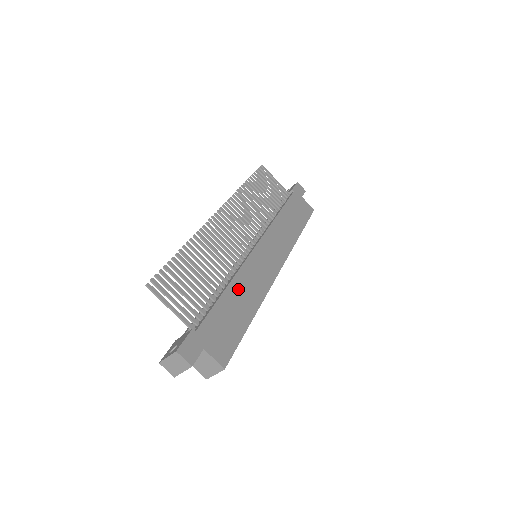
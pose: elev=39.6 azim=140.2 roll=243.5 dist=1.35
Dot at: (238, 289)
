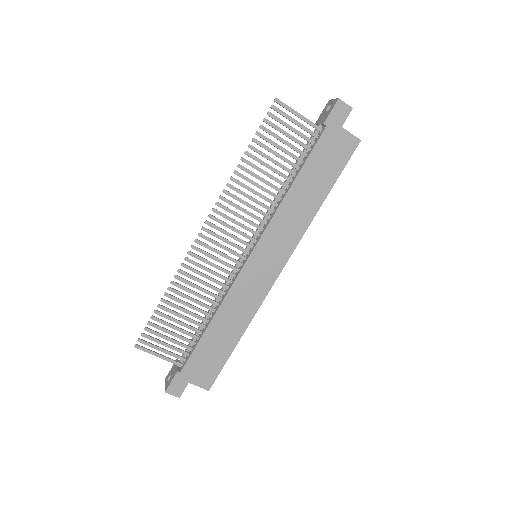
Dot at: (224, 318)
